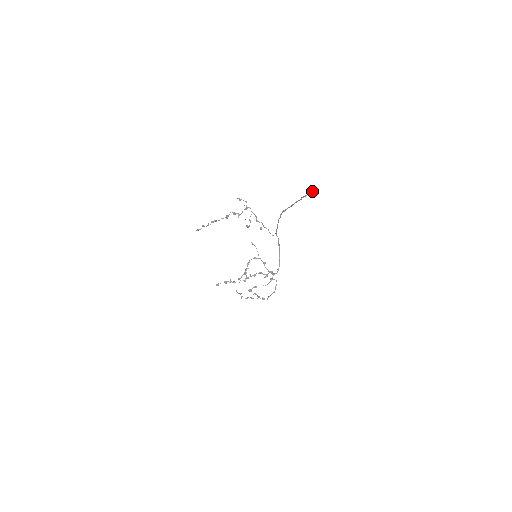
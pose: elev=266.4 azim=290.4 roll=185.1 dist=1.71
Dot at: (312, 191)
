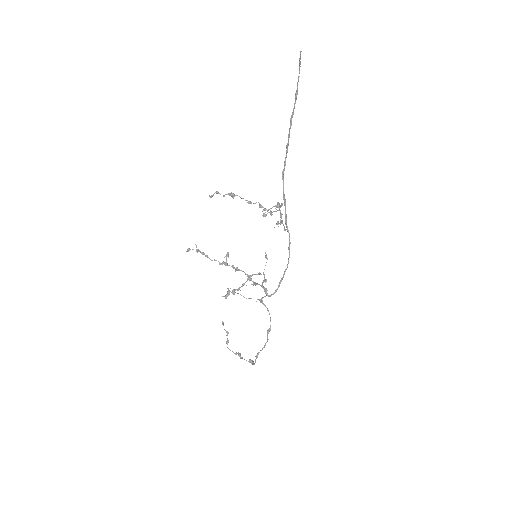
Dot at: (300, 56)
